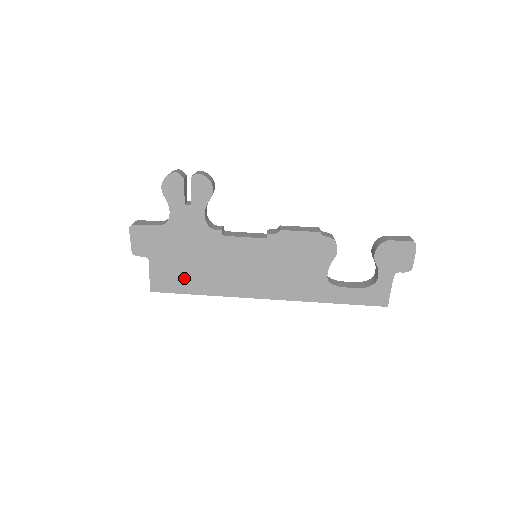
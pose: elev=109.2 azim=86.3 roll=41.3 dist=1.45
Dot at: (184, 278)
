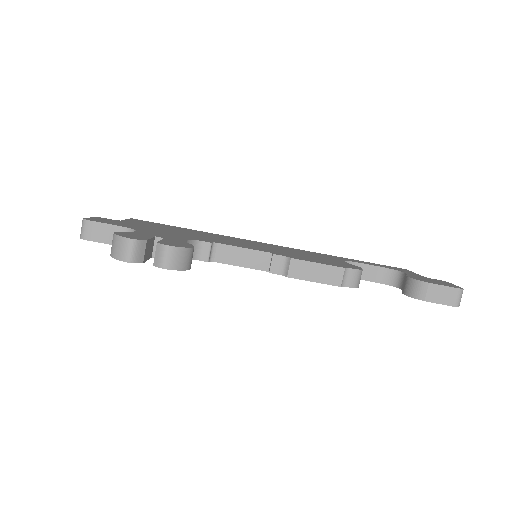
Dot at: occluded
